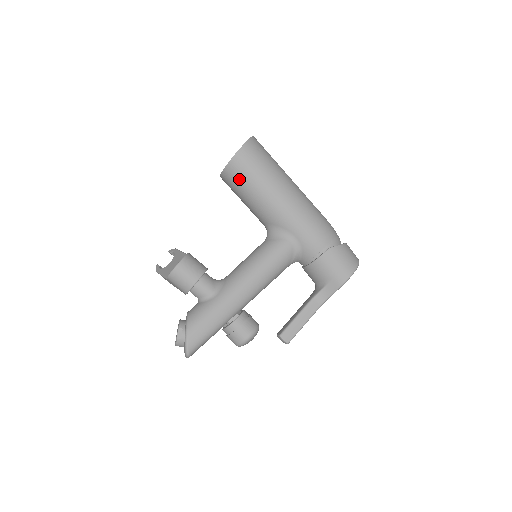
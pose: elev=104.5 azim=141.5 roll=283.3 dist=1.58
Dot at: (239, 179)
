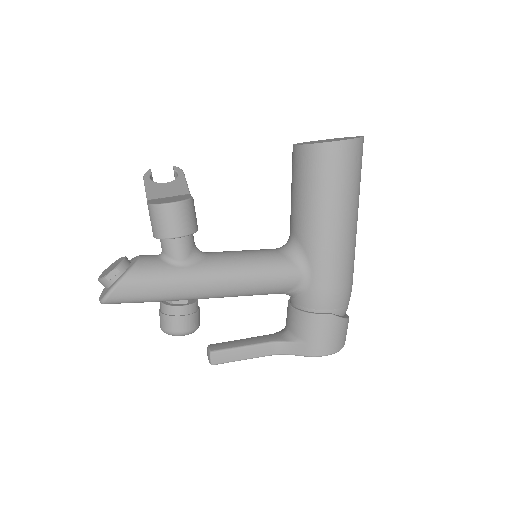
Dot at: (311, 170)
